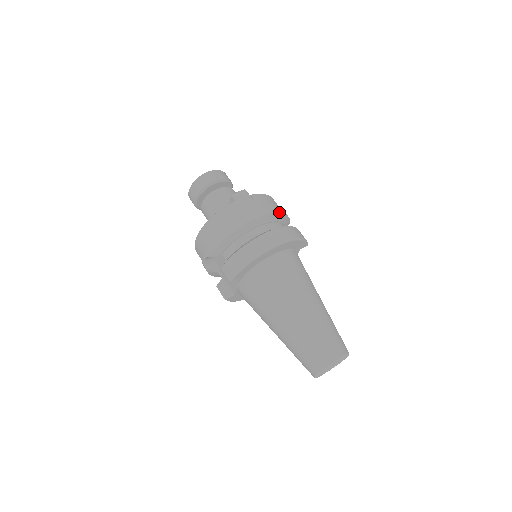
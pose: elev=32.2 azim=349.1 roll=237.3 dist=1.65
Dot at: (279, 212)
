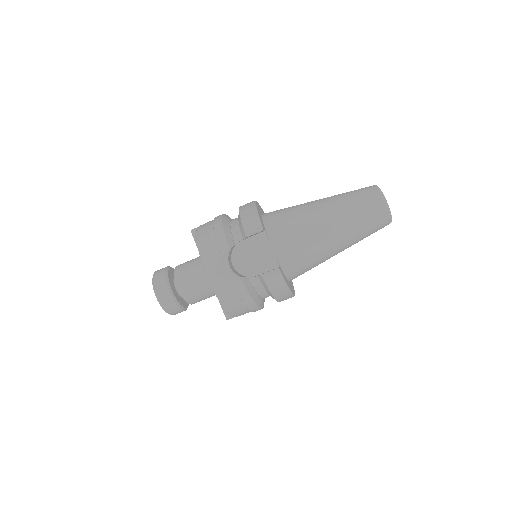
Dot at: occluded
